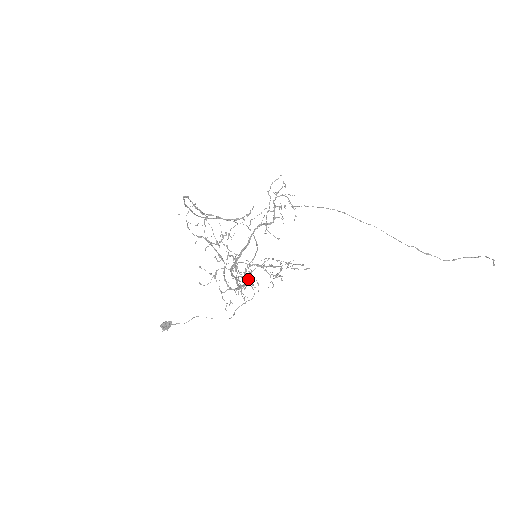
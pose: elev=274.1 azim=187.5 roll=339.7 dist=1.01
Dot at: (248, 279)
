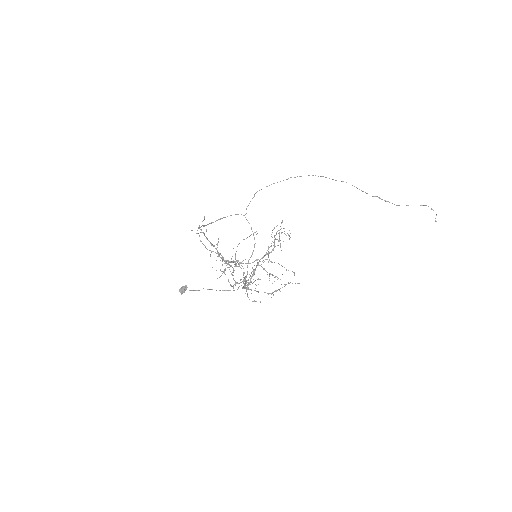
Dot at: occluded
